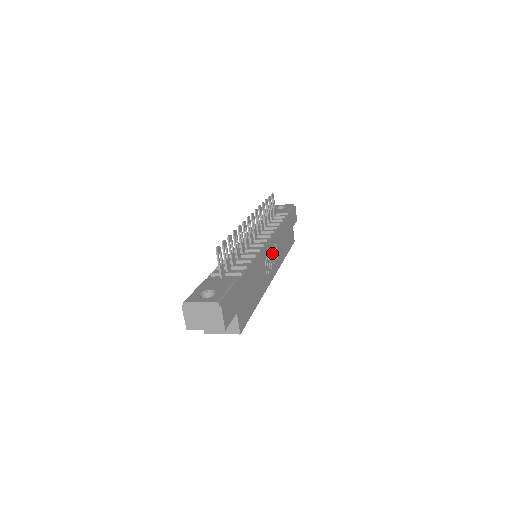
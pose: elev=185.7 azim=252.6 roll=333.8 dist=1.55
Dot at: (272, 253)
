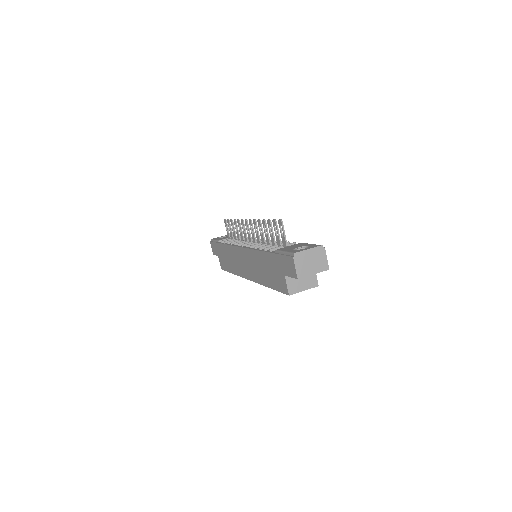
Dot at: occluded
